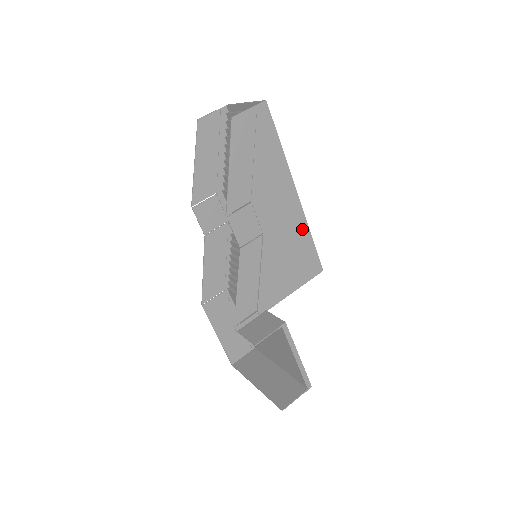
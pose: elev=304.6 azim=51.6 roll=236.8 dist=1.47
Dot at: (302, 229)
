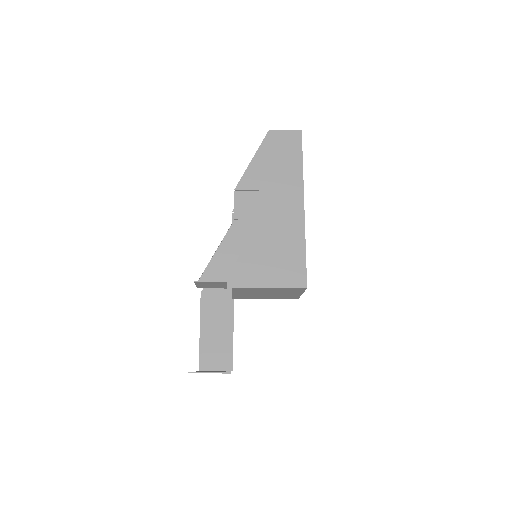
Dot at: (298, 237)
